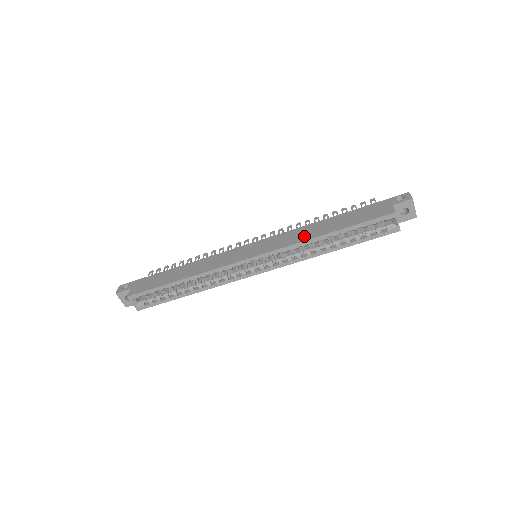
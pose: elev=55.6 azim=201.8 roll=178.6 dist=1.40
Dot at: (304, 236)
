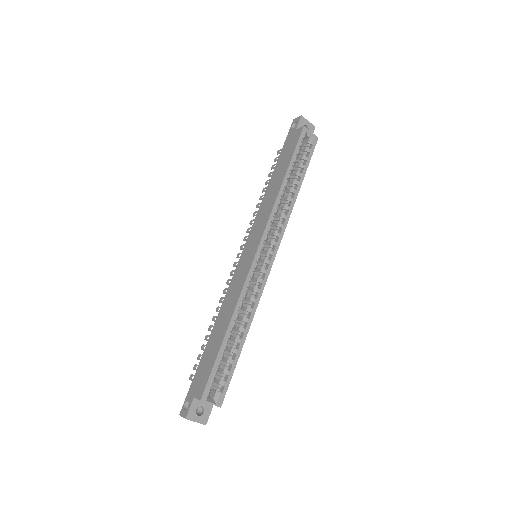
Dot at: (271, 200)
